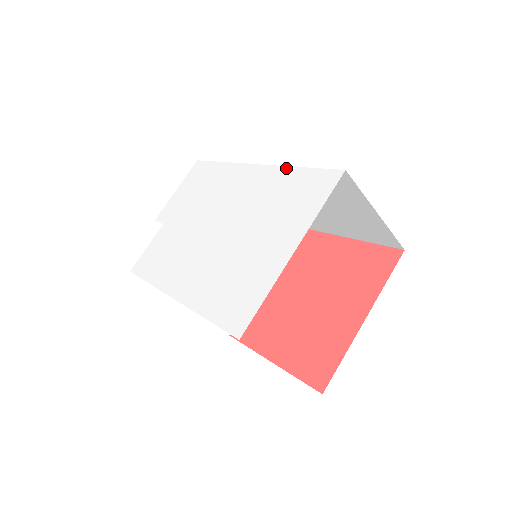
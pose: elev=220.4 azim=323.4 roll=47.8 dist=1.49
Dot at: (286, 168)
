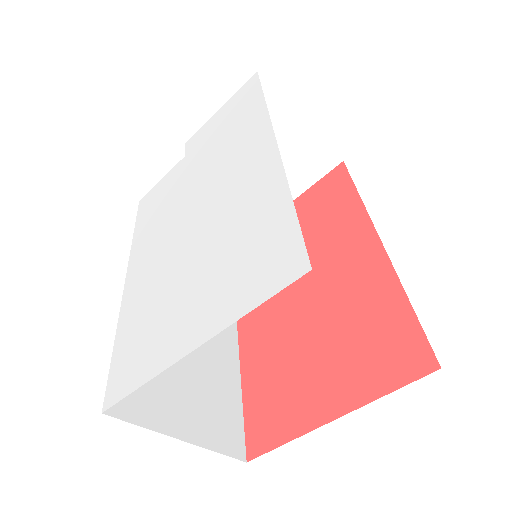
Dot at: (284, 183)
